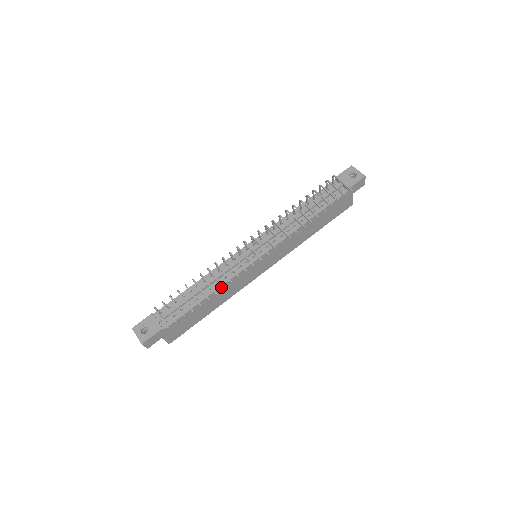
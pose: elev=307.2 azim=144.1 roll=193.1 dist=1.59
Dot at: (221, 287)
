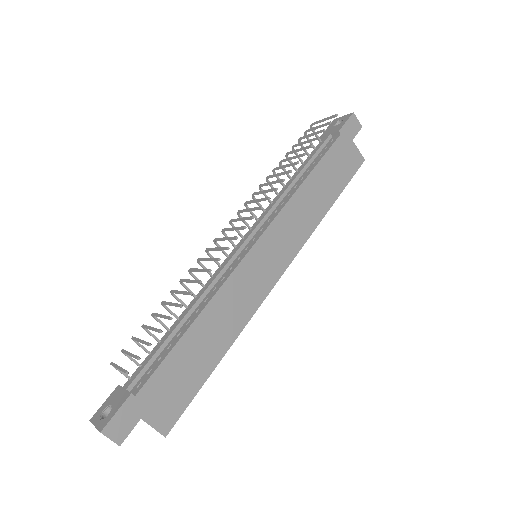
Dot at: (211, 303)
